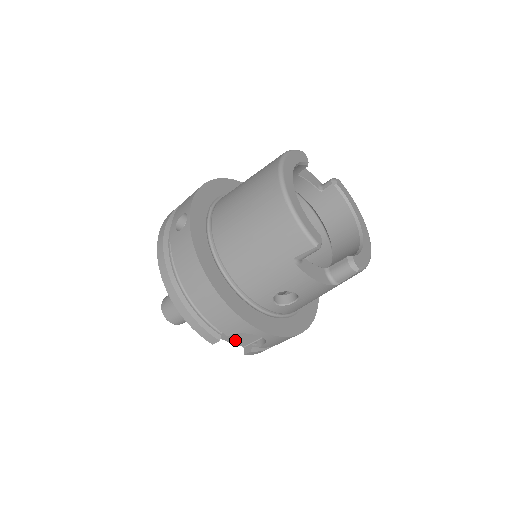
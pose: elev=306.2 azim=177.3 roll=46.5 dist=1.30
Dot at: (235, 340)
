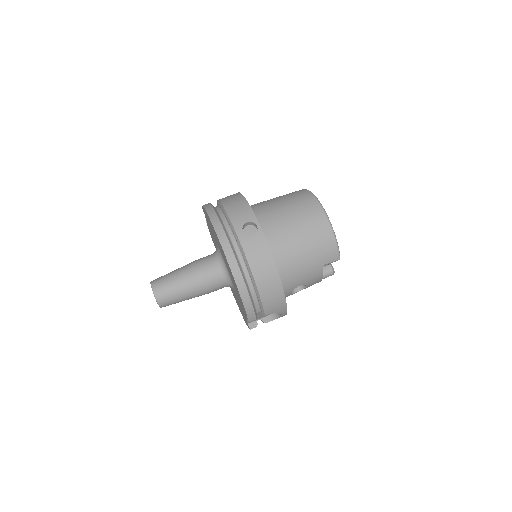
Dot at: occluded
